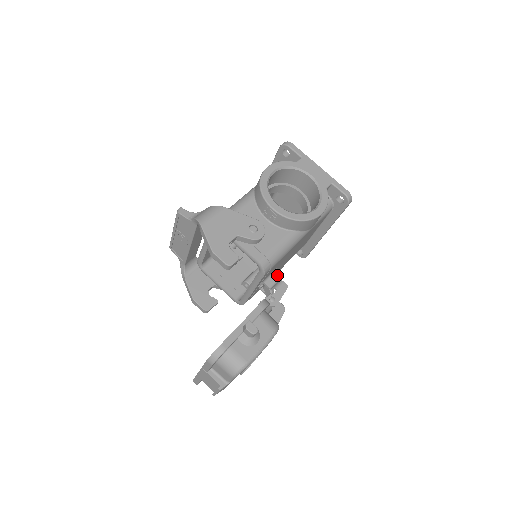
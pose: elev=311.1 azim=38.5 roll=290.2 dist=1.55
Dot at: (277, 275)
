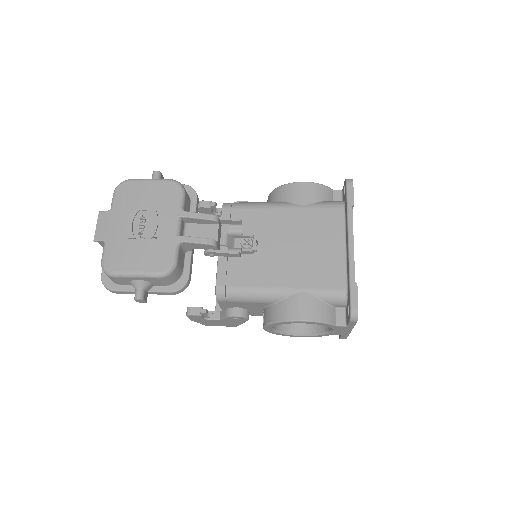
Dot at: (249, 235)
